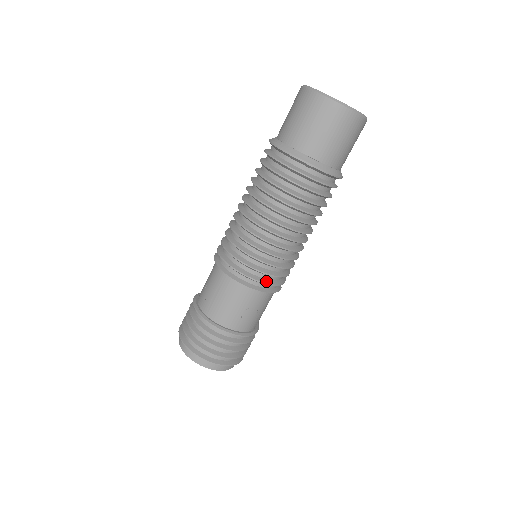
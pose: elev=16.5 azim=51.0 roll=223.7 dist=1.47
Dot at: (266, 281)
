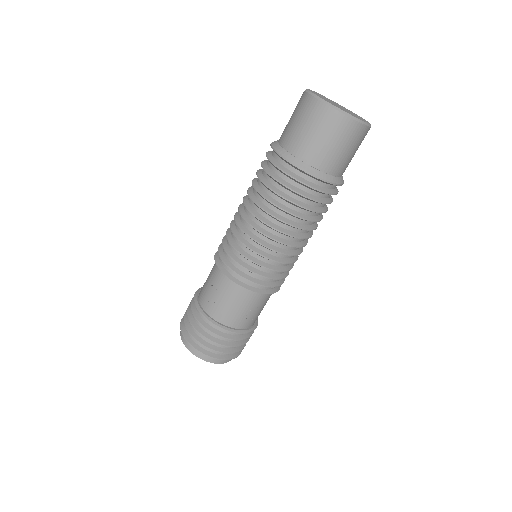
Dot at: (271, 284)
